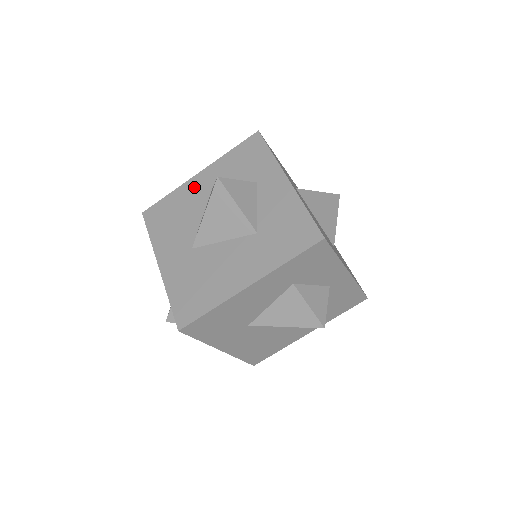
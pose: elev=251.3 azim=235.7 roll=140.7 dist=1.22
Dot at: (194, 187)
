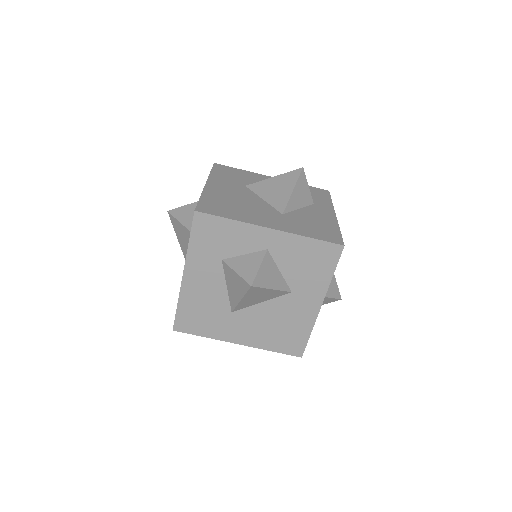
Dot at: occluded
